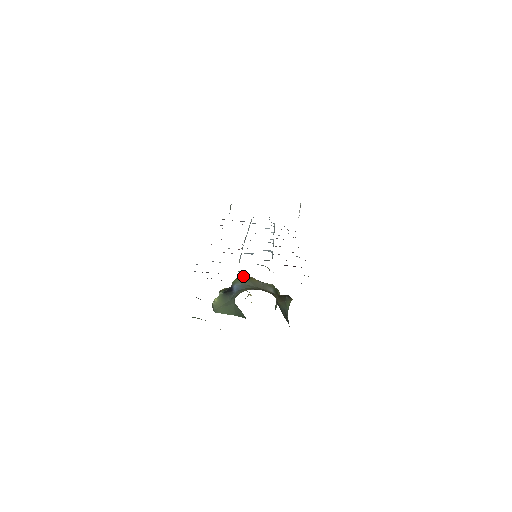
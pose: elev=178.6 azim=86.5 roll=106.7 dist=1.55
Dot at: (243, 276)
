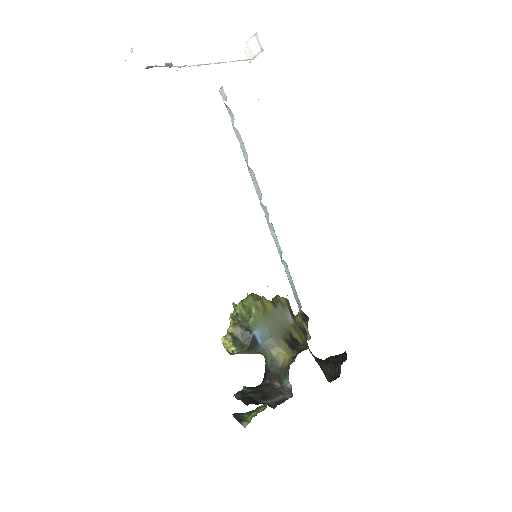
Dot at: (258, 309)
